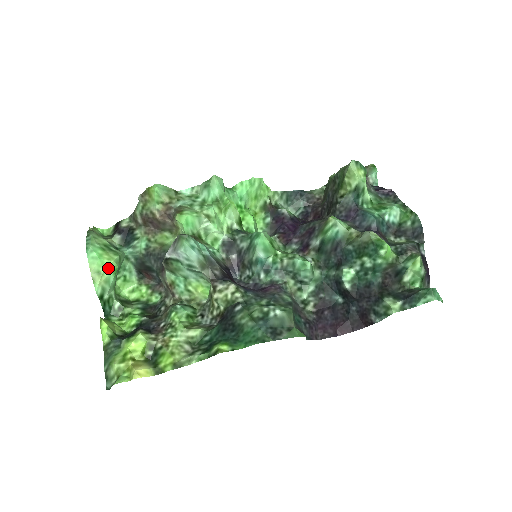
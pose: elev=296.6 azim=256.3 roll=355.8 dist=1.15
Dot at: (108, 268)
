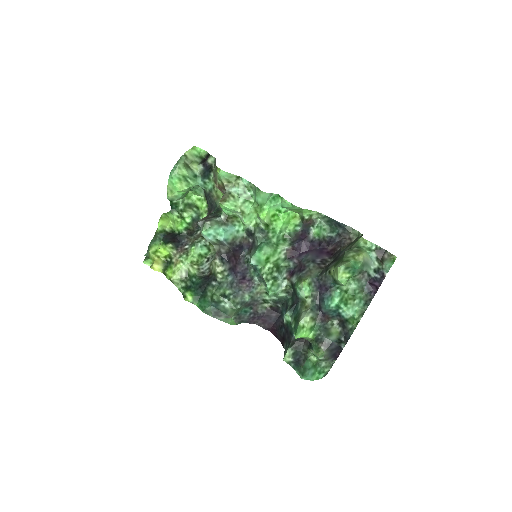
Dot at: (178, 191)
